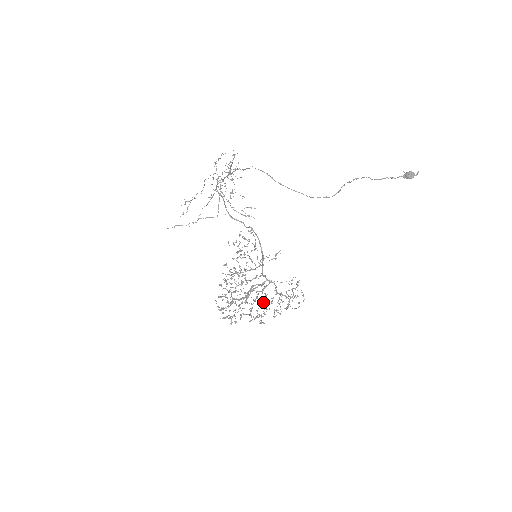
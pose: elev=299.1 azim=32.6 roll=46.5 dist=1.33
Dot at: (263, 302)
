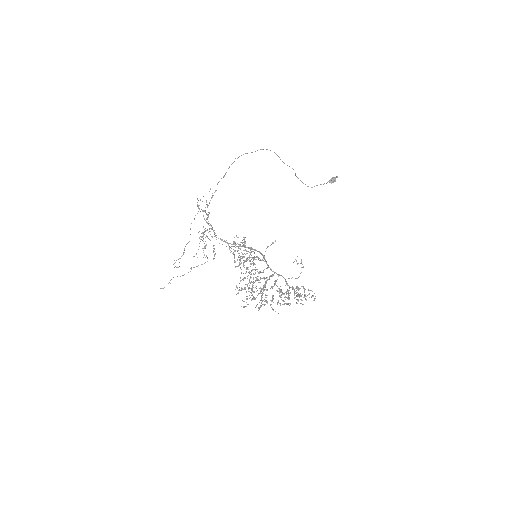
Dot at: occluded
